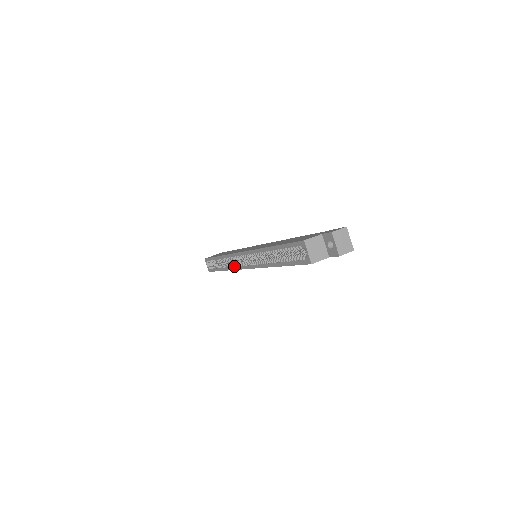
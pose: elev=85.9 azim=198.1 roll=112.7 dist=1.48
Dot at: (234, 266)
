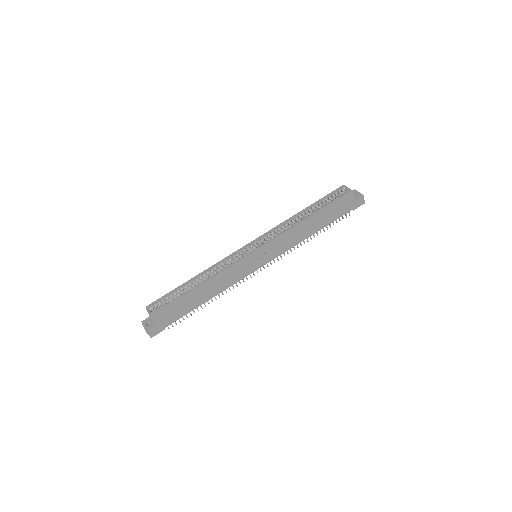
Dot at: (229, 265)
